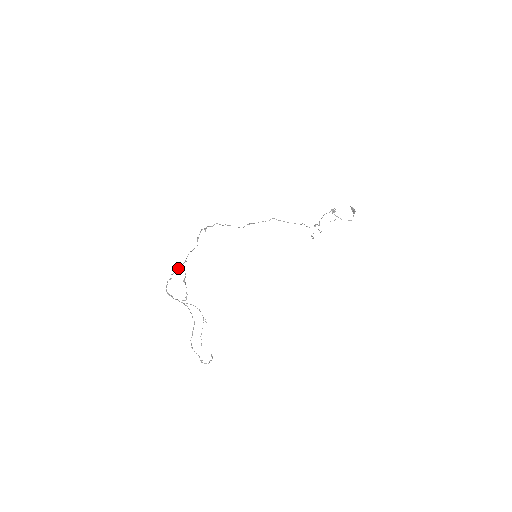
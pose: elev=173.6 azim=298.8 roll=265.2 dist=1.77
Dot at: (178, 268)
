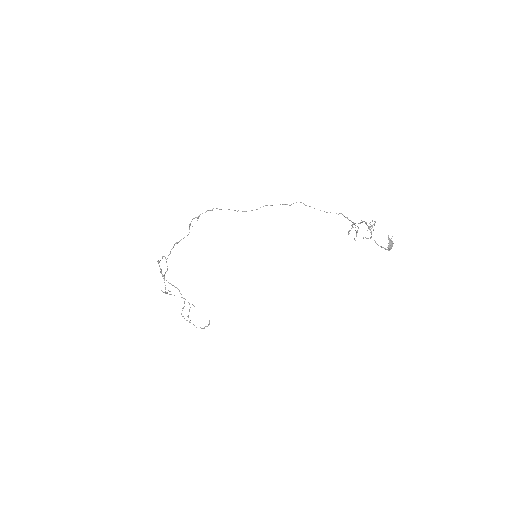
Dot at: (162, 258)
